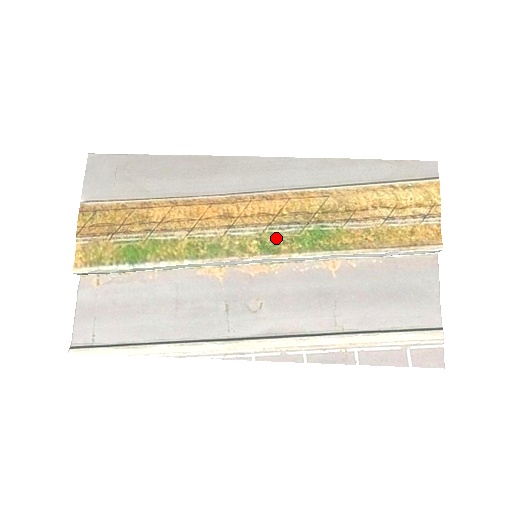
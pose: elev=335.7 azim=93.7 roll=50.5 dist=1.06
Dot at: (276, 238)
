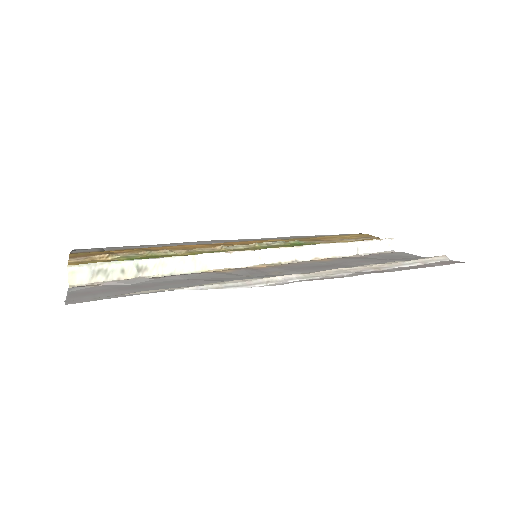
Dot at: (267, 247)
